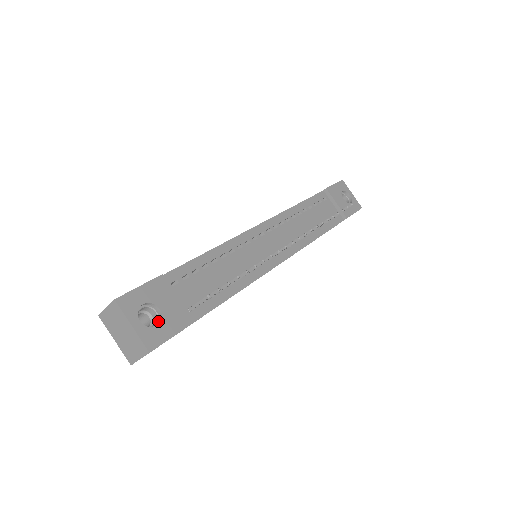
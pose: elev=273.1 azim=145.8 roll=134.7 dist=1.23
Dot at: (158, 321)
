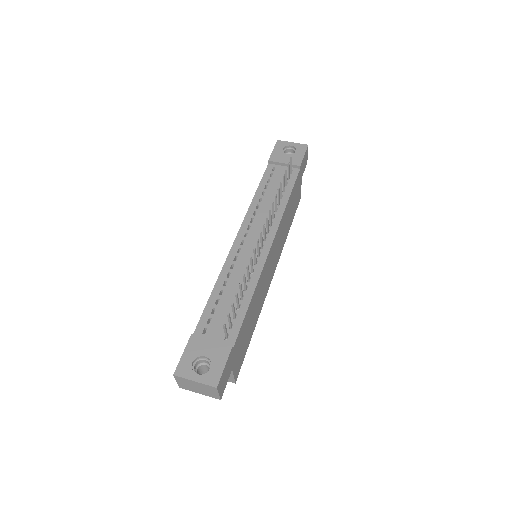
Dot at: (210, 364)
